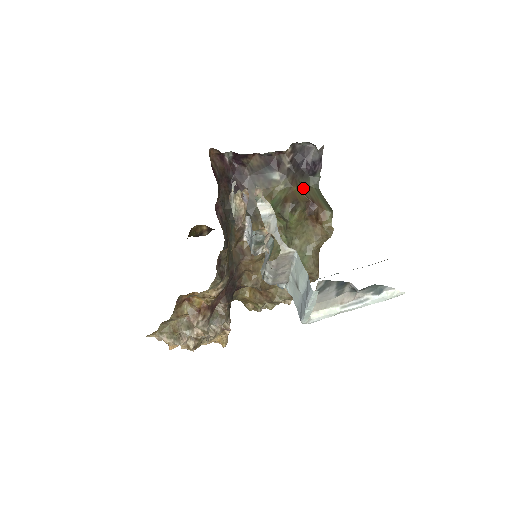
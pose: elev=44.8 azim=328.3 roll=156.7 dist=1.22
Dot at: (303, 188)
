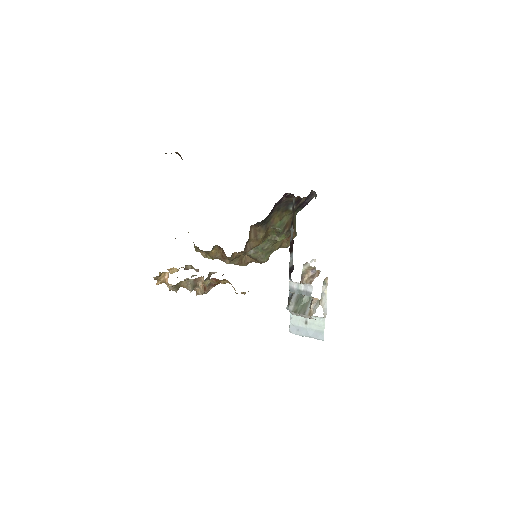
Dot at: occluded
